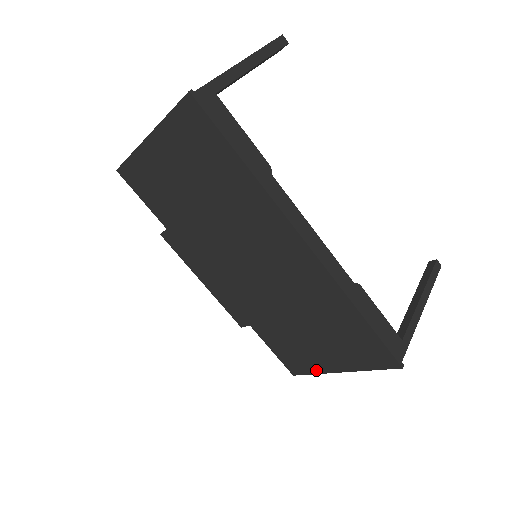
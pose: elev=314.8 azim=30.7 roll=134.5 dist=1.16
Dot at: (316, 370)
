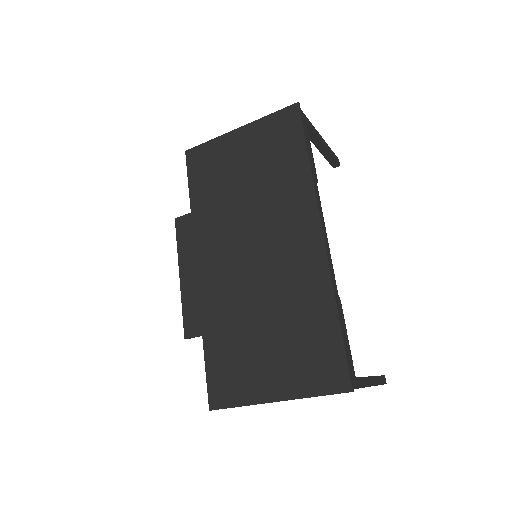
Dot at: (245, 399)
